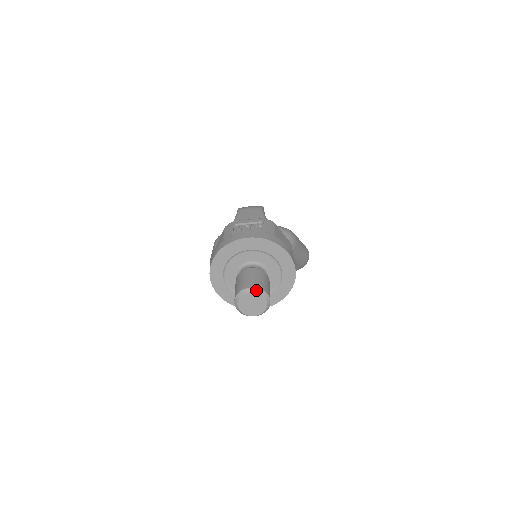
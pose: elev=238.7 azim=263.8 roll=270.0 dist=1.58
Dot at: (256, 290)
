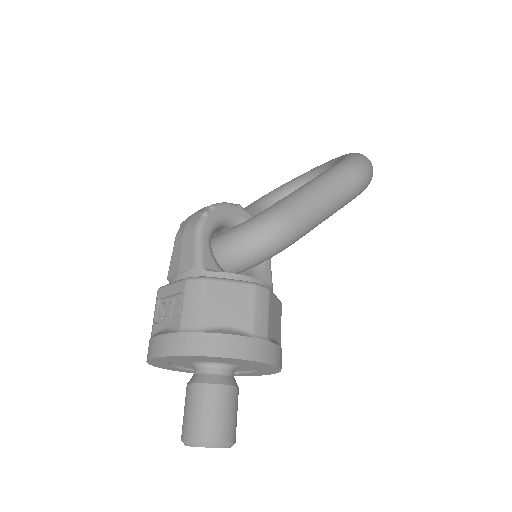
Dot at: (193, 444)
